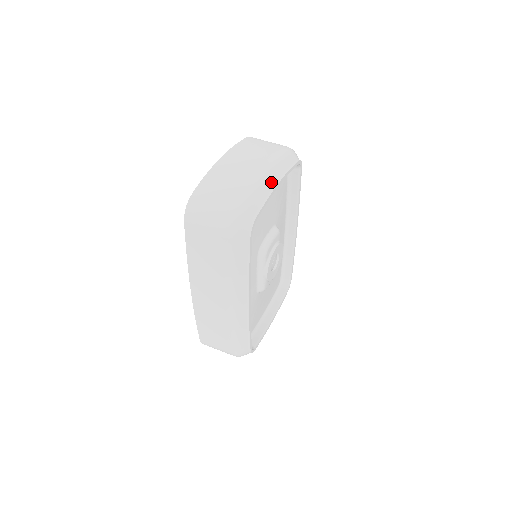
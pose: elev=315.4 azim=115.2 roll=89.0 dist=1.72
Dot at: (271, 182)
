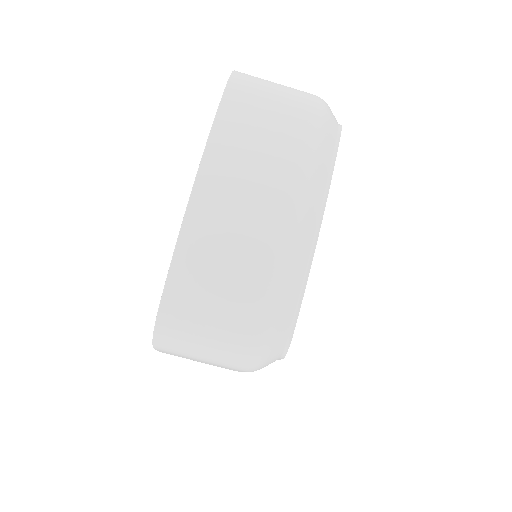
Dot at: (307, 239)
